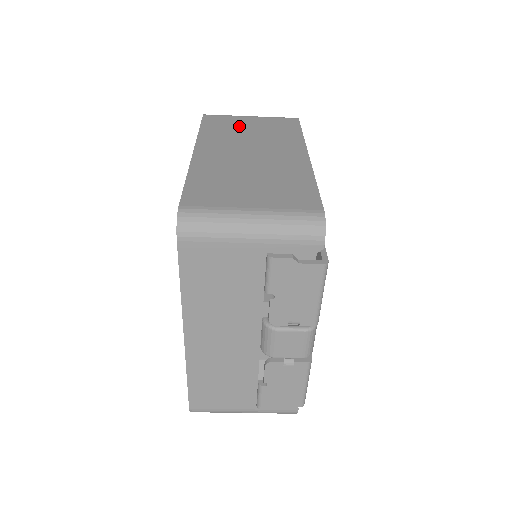
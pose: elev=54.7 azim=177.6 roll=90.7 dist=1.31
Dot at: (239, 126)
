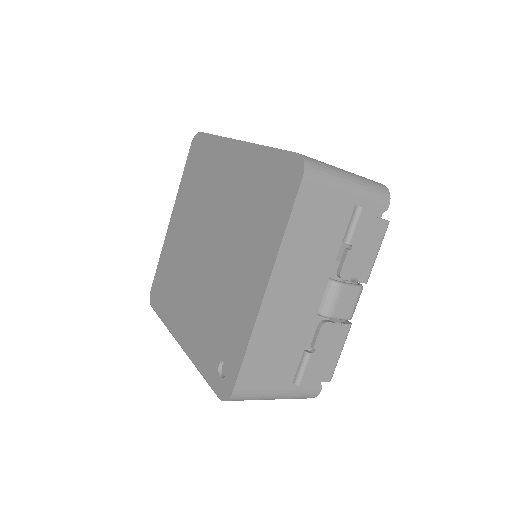
Dot at: occluded
